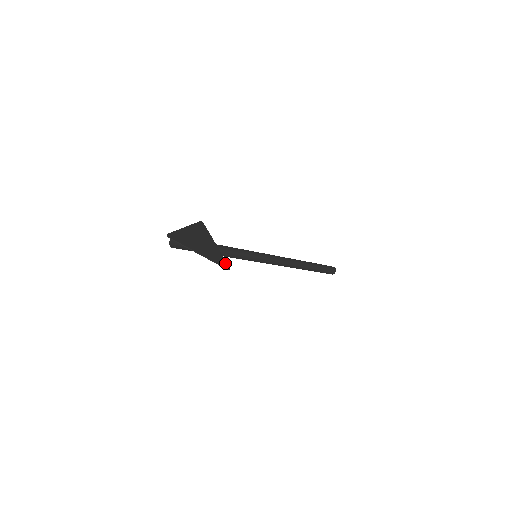
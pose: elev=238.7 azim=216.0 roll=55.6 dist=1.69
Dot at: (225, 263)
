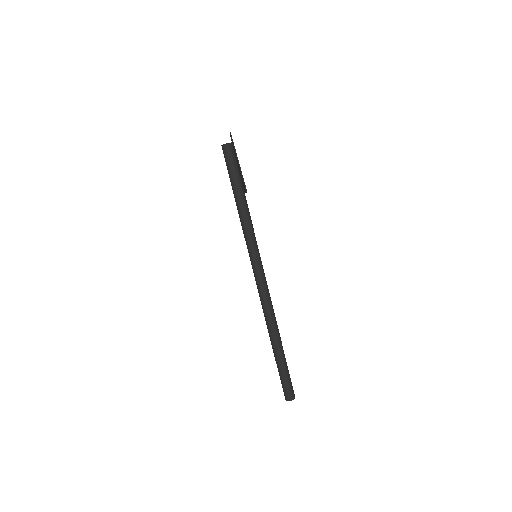
Dot at: occluded
